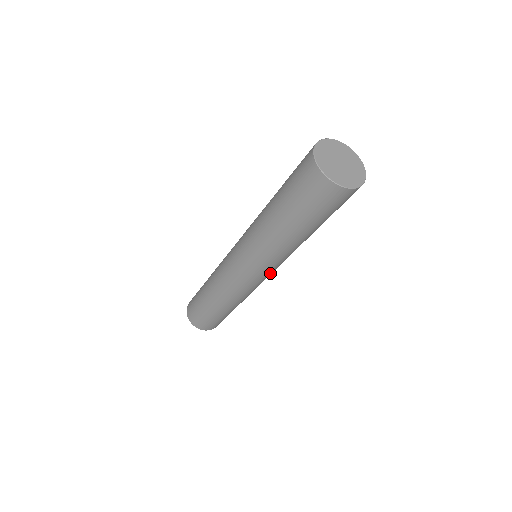
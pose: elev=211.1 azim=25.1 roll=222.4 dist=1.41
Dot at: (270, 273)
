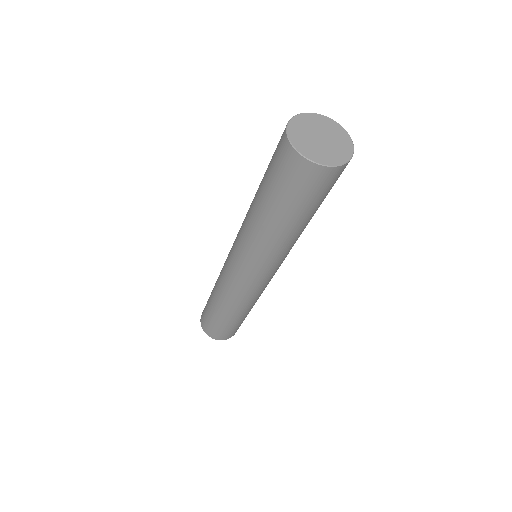
Dot at: (268, 275)
